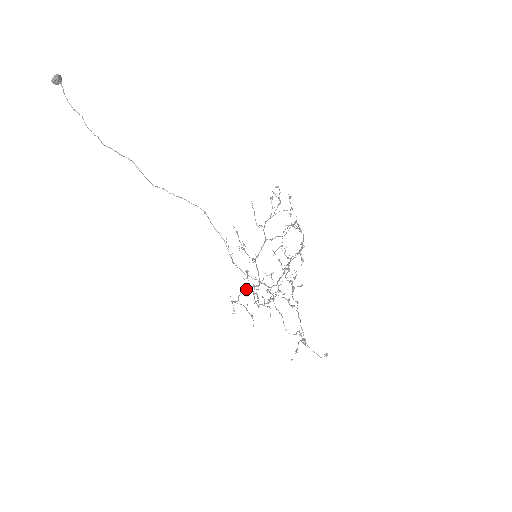
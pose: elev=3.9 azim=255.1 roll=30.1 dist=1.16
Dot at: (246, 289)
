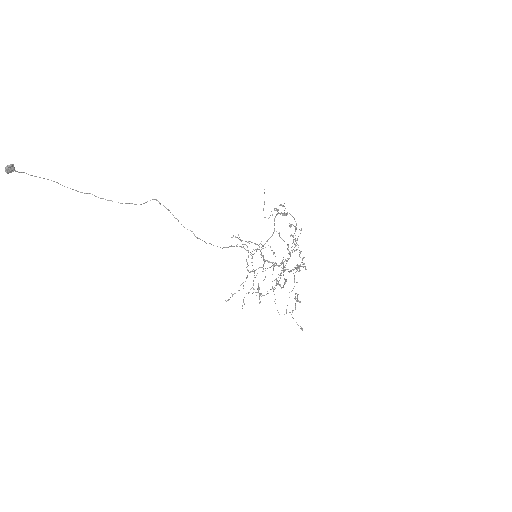
Dot at: occluded
